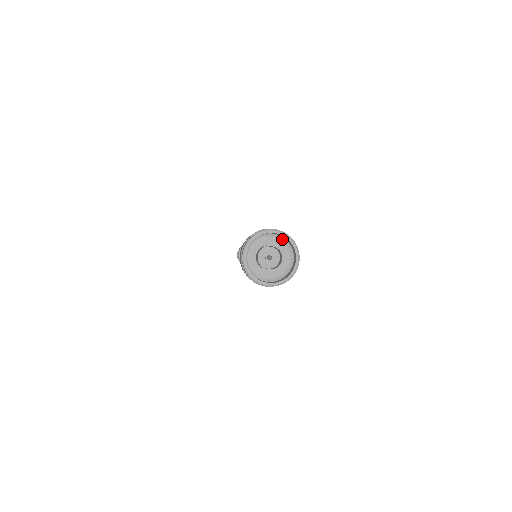
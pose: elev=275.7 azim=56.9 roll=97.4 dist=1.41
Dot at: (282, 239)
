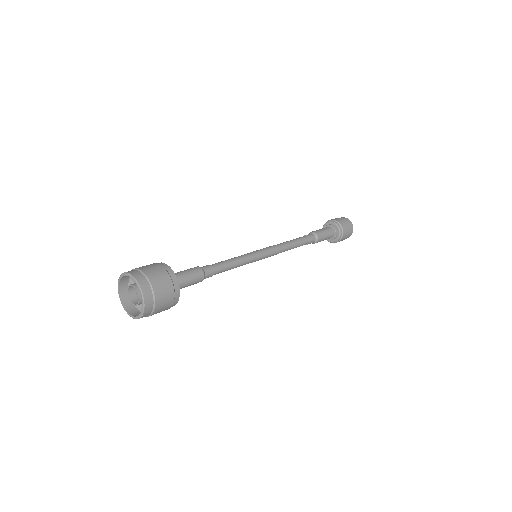
Dot at: occluded
